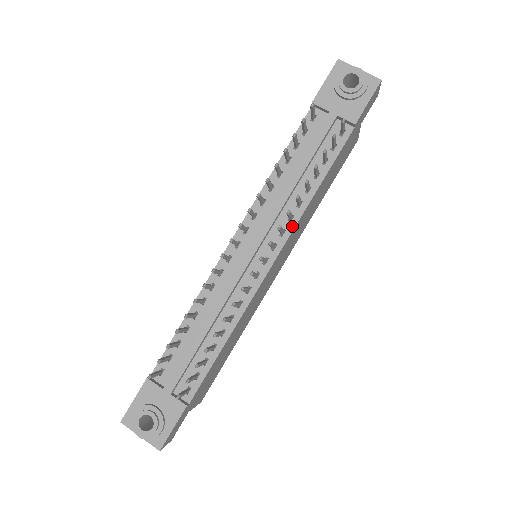
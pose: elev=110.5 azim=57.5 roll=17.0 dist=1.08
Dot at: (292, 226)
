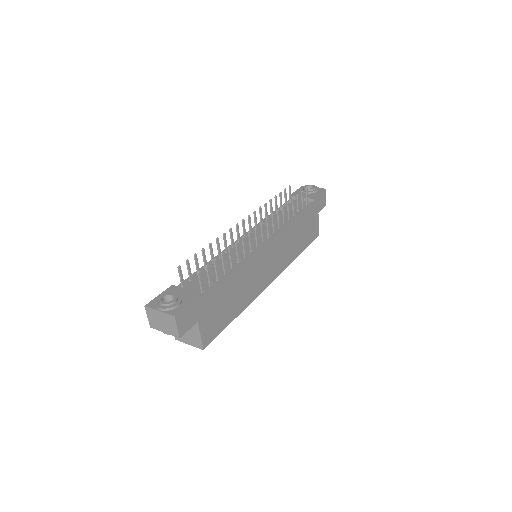
Dot at: (280, 230)
